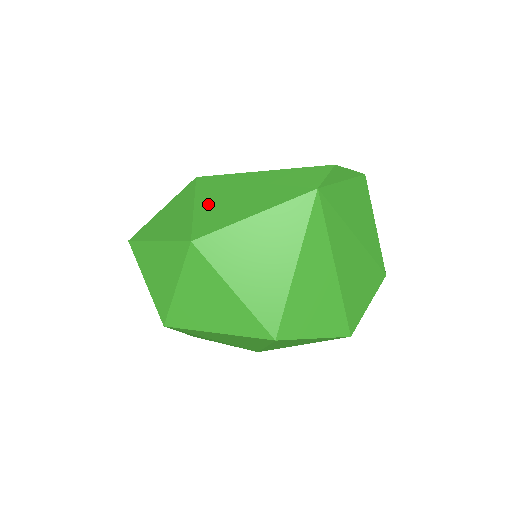
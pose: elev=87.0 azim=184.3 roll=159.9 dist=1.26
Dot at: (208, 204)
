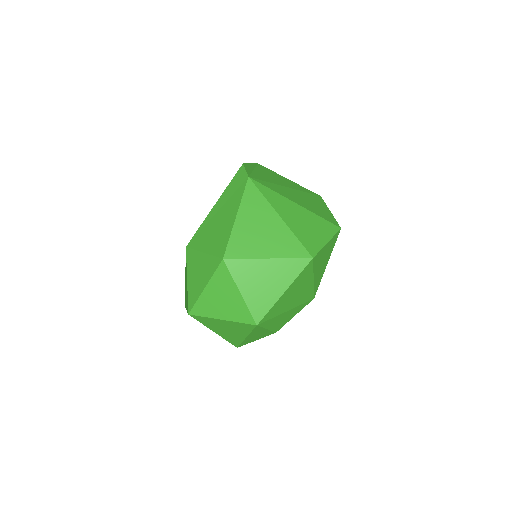
Dot at: (209, 243)
